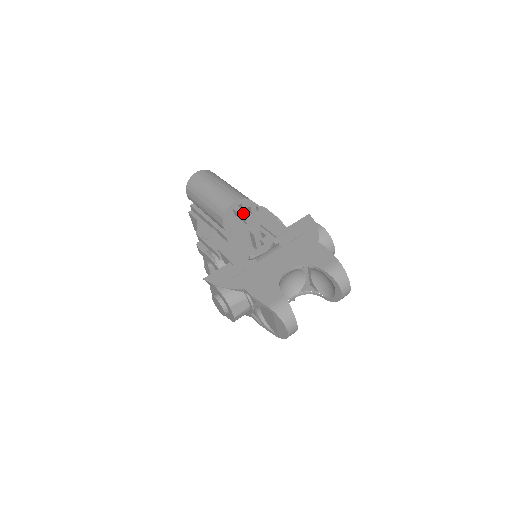
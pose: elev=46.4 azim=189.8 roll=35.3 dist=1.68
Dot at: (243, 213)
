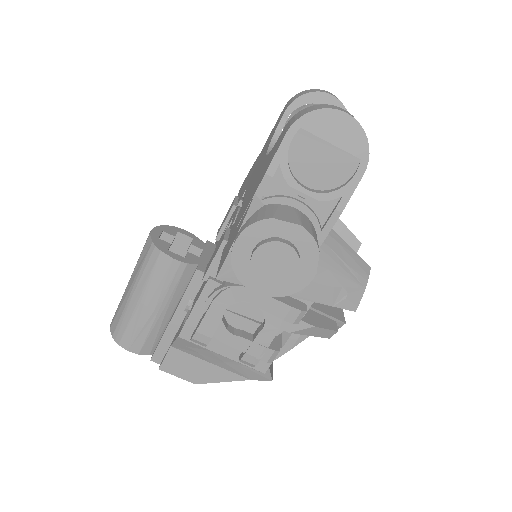
Dot at: (186, 253)
